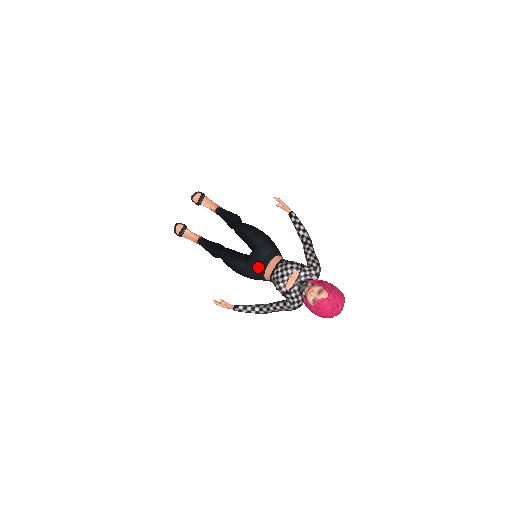
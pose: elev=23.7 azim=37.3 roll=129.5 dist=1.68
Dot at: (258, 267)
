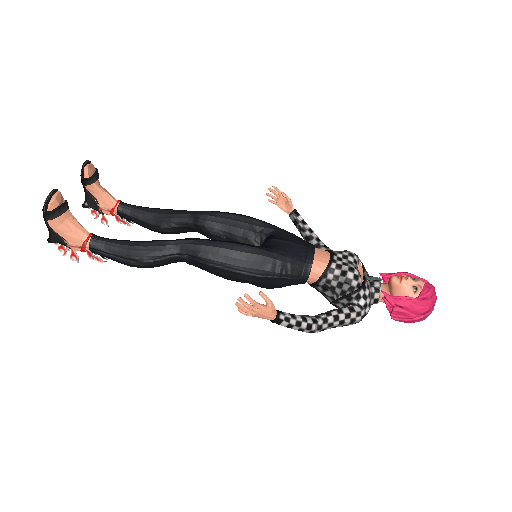
Dot at: (300, 253)
